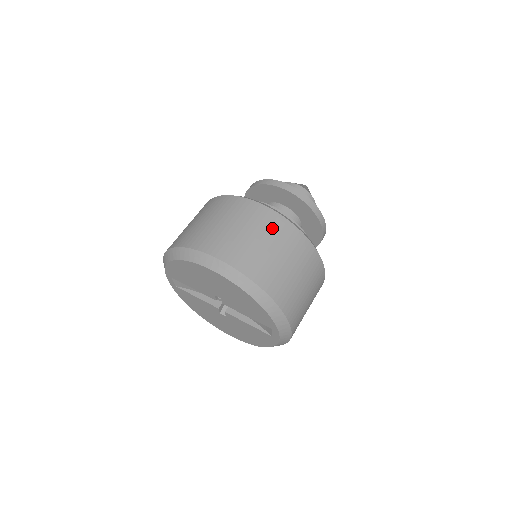
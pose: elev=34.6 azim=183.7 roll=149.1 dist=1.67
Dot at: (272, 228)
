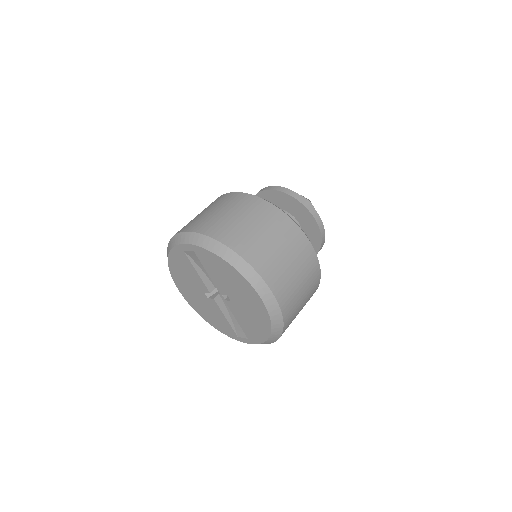
Dot at: (312, 281)
